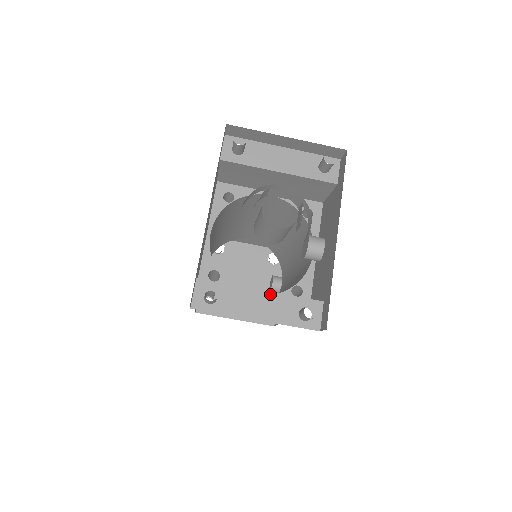
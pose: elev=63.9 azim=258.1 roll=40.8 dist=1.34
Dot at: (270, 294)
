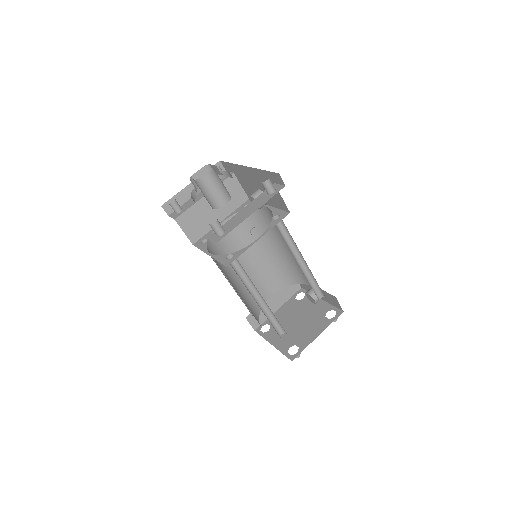
Dot at: (247, 206)
